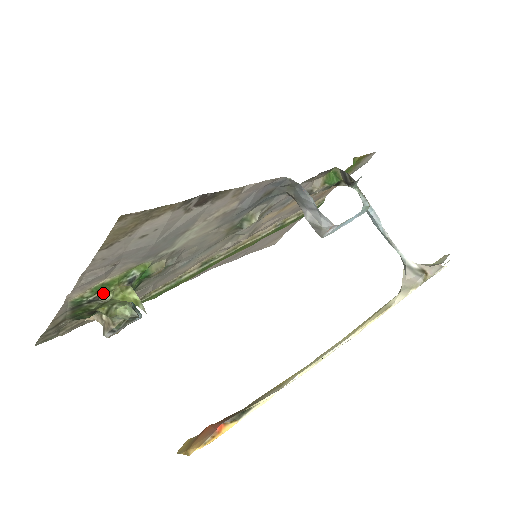
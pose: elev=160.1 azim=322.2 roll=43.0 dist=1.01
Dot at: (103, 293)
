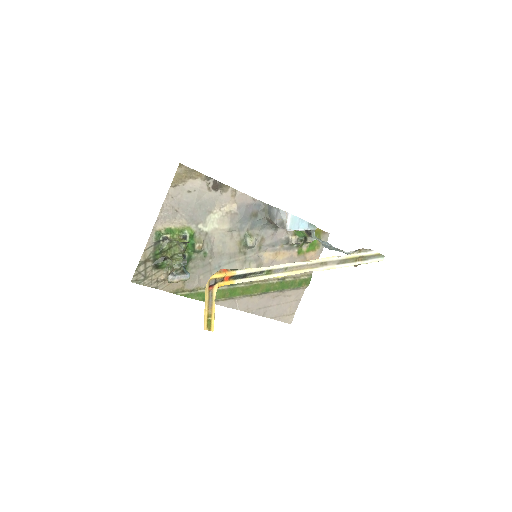
Dot at: (170, 237)
